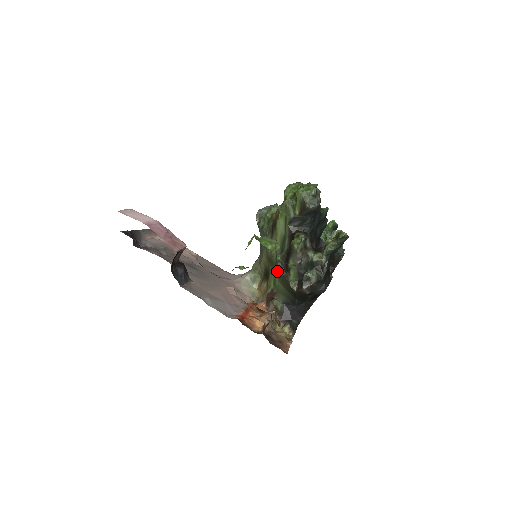
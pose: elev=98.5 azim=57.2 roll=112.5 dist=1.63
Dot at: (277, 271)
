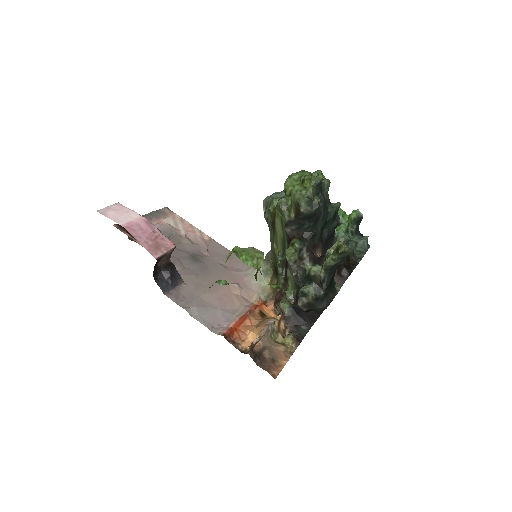
Dot at: occluded
